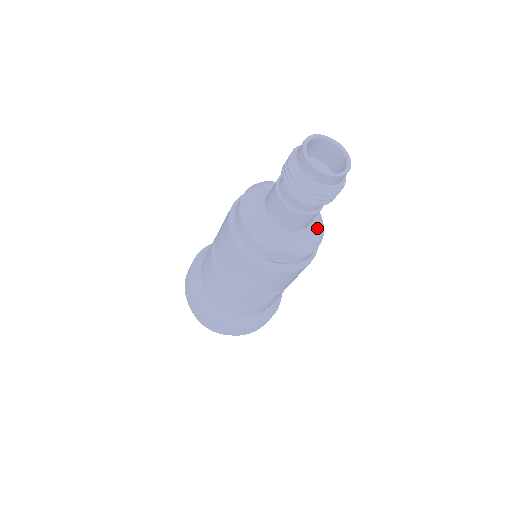
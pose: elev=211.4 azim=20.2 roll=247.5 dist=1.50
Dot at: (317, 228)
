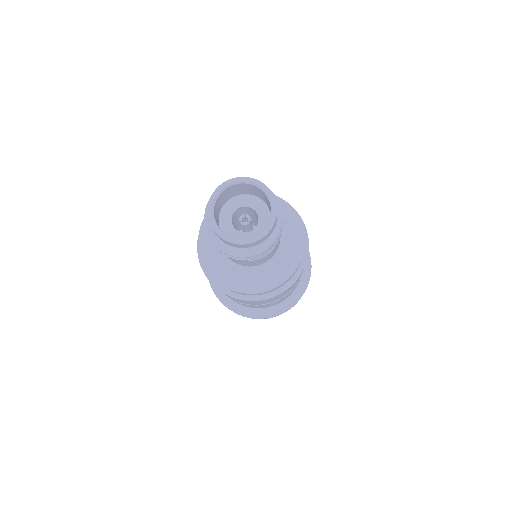
Dot at: (270, 275)
